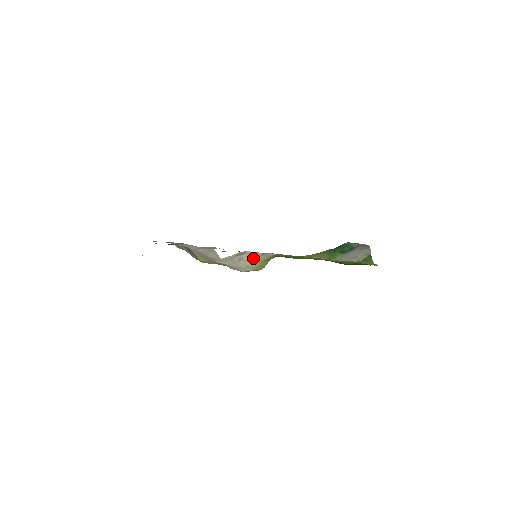
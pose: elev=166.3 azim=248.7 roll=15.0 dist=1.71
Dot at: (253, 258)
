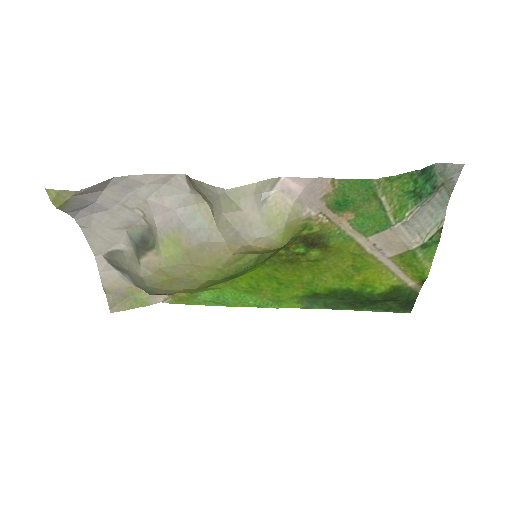
Dot at: (283, 204)
